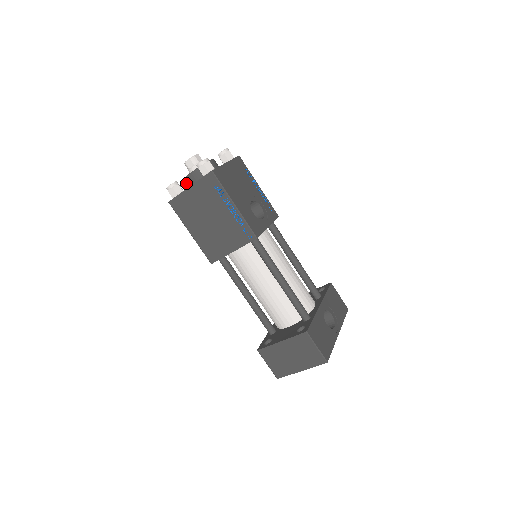
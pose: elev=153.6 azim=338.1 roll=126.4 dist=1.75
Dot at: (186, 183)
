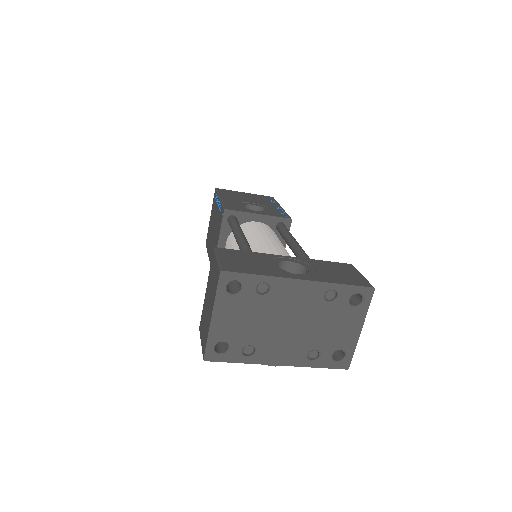
Dot at: occluded
